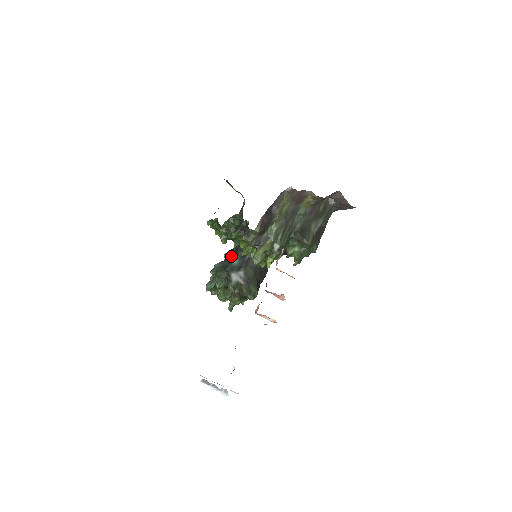
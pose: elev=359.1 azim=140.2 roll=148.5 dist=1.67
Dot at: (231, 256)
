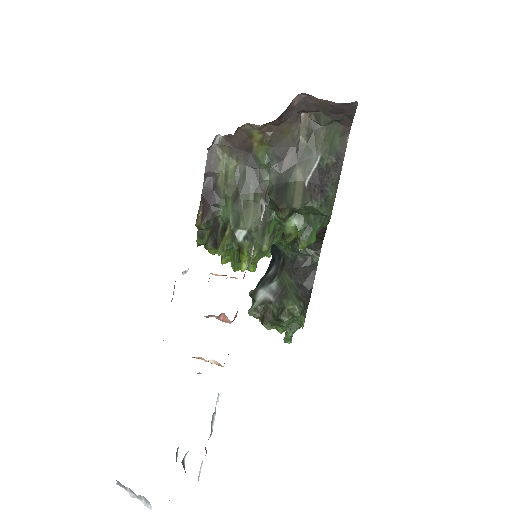
Dot at: (271, 263)
